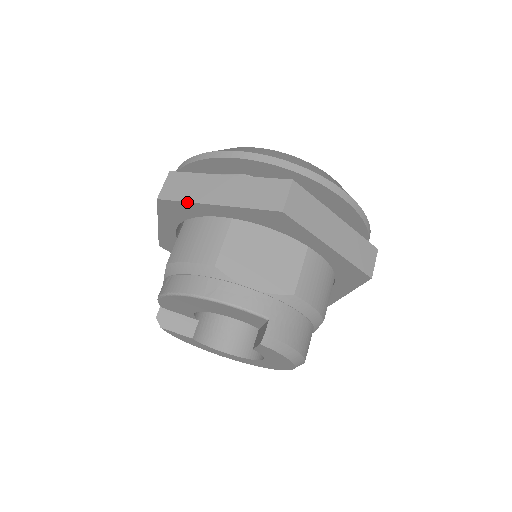
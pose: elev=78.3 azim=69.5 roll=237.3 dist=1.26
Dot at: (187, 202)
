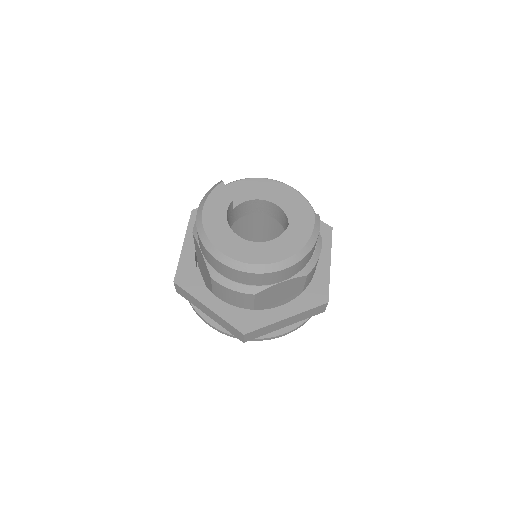
Dot at: occluded
